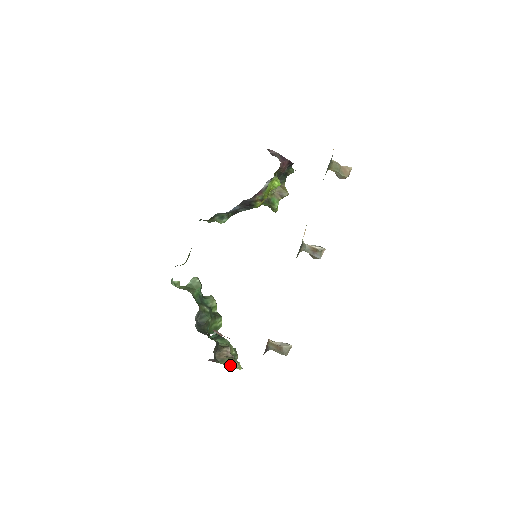
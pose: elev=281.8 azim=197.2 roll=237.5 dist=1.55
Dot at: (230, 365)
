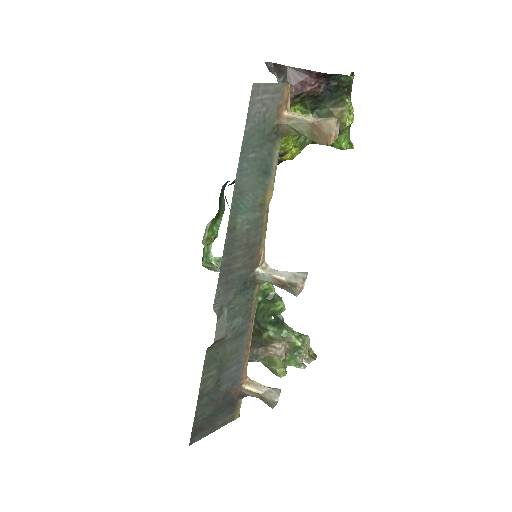
Dot at: (269, 368)
